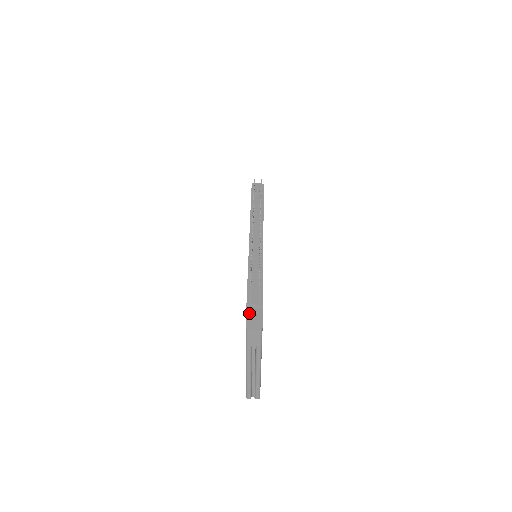
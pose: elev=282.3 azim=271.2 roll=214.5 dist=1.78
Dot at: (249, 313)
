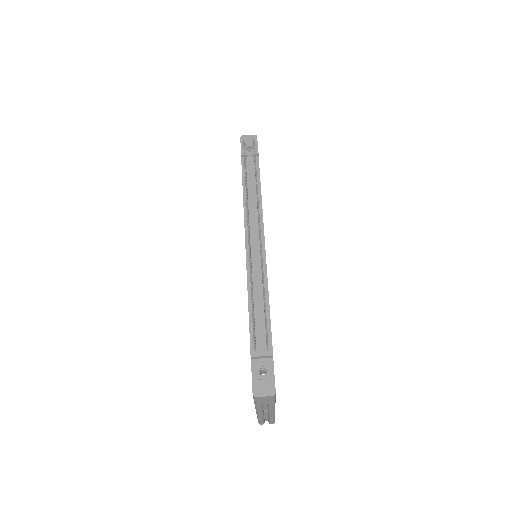
Dot at: (255, 369)
